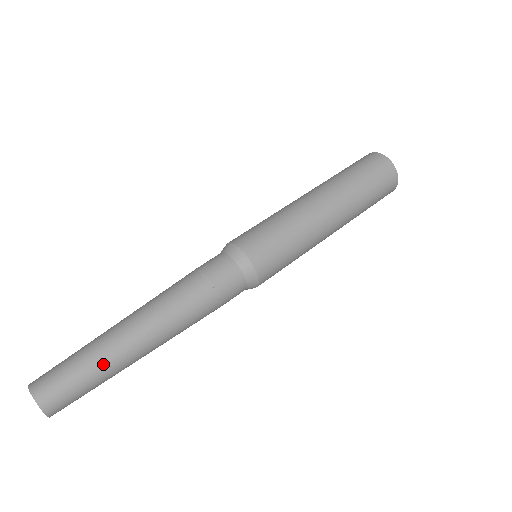
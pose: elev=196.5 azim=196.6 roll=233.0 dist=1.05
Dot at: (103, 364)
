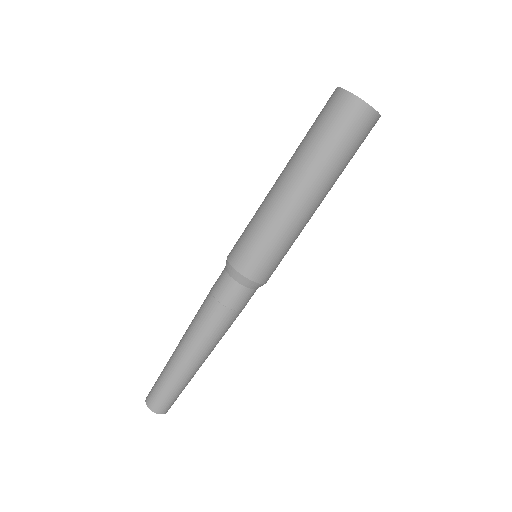
Dot at: (188, 382)
